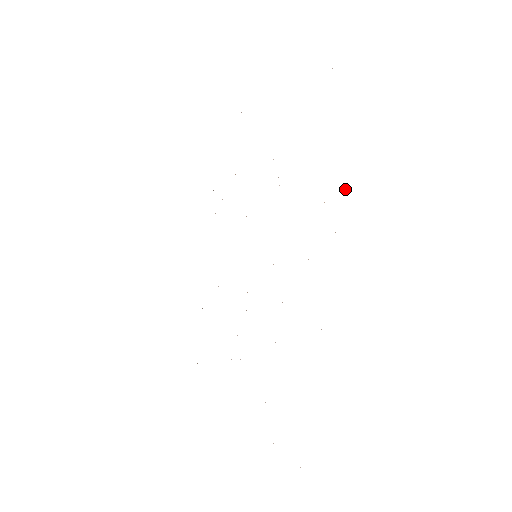
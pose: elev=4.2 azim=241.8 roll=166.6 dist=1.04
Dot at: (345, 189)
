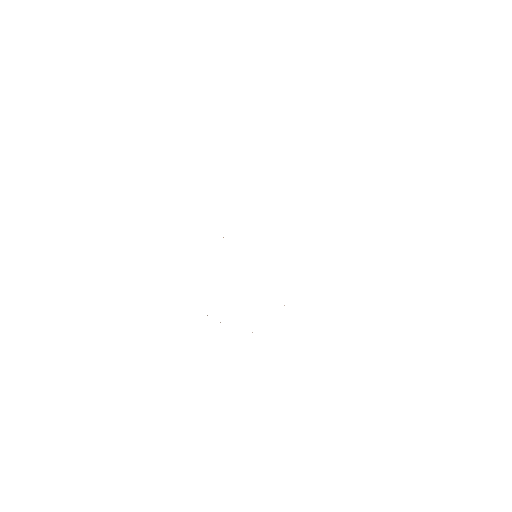
Dot at: occluded
